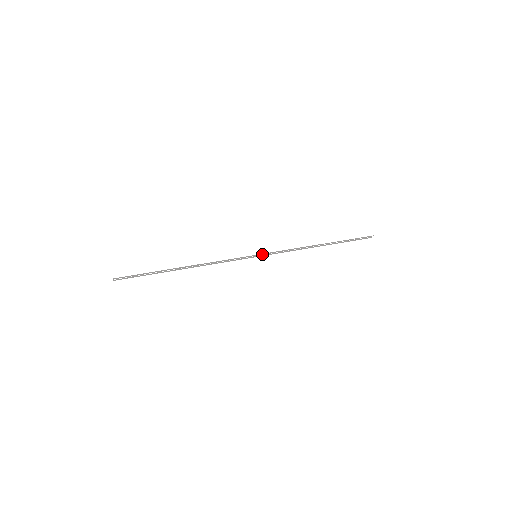
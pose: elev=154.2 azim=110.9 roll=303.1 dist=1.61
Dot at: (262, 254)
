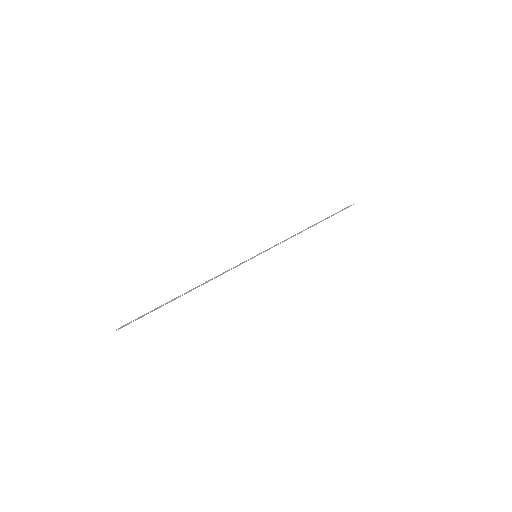
Dot at: occluded
